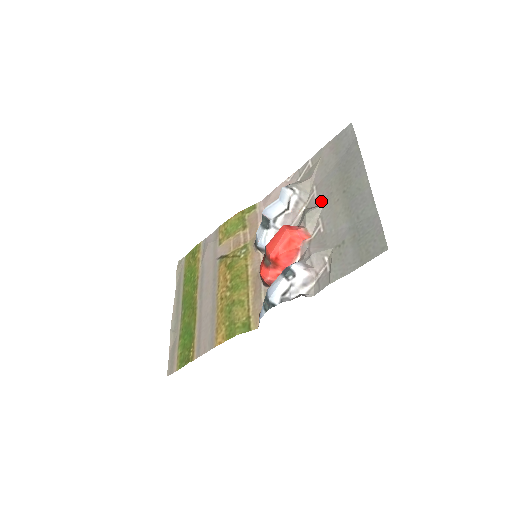
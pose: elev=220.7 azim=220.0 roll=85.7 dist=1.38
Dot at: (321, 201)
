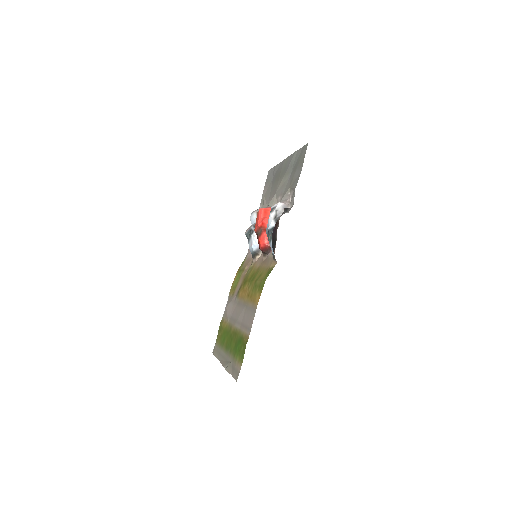
Dot at: occluded
